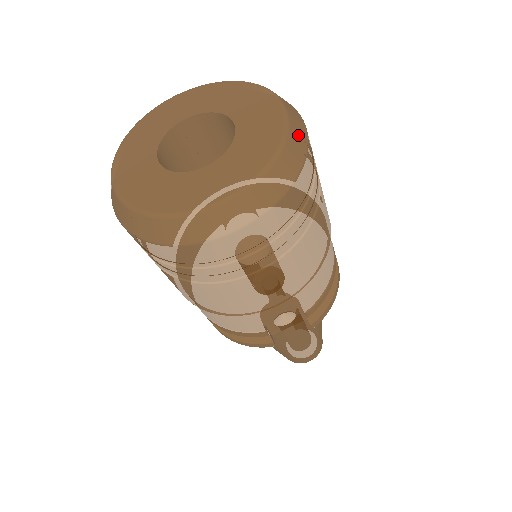
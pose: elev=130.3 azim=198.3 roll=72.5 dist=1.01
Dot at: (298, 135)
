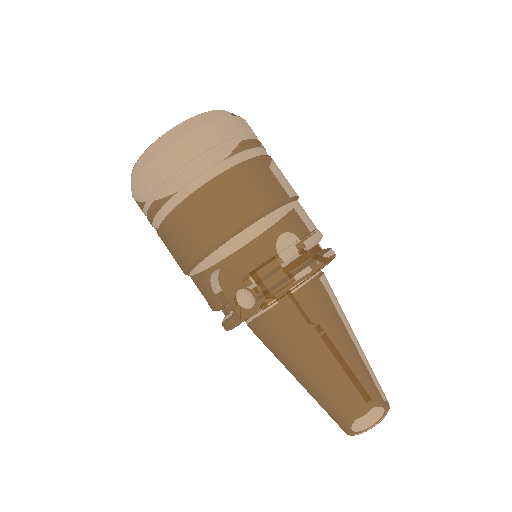
Dot at: (205, 118)
